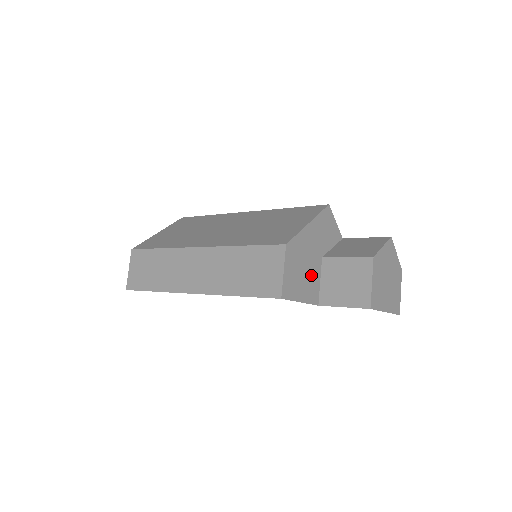
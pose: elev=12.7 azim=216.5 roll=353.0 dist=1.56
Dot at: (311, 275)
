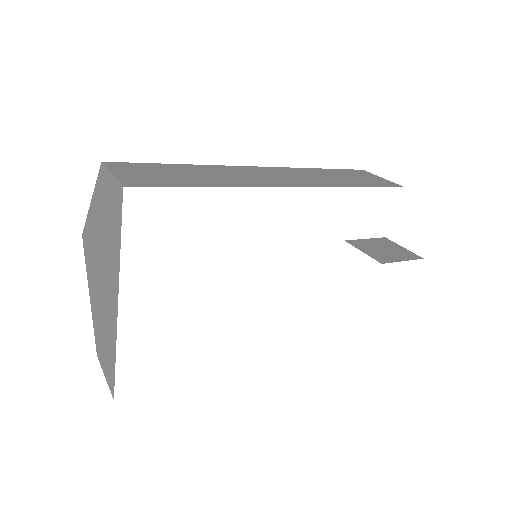
Dot at: occluded
